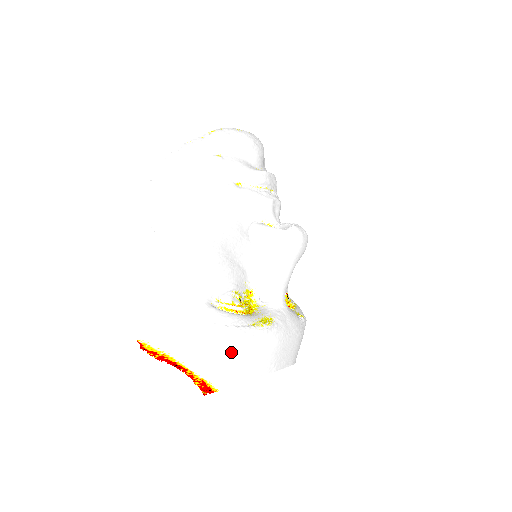
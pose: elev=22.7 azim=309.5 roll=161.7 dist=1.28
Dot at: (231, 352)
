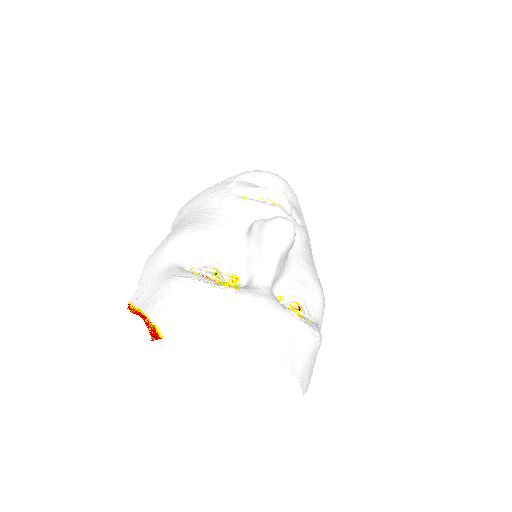
Dot at: (182, 301)
